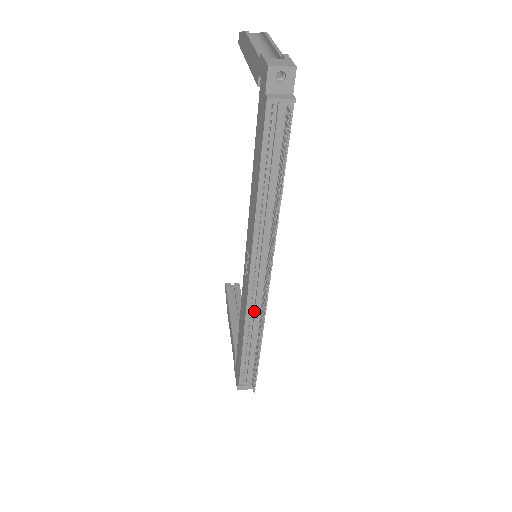
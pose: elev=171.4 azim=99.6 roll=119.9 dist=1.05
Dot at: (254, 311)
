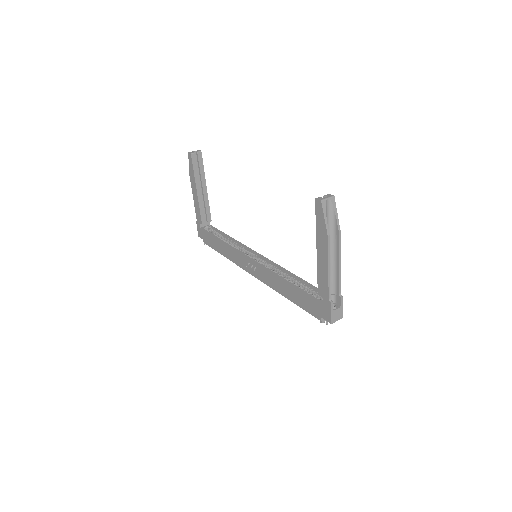
Dot at: occluded
